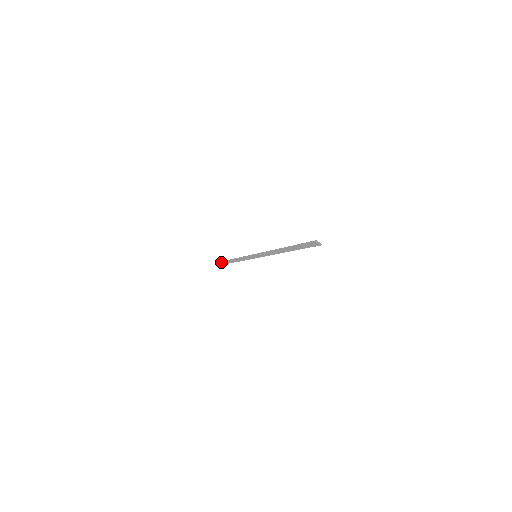
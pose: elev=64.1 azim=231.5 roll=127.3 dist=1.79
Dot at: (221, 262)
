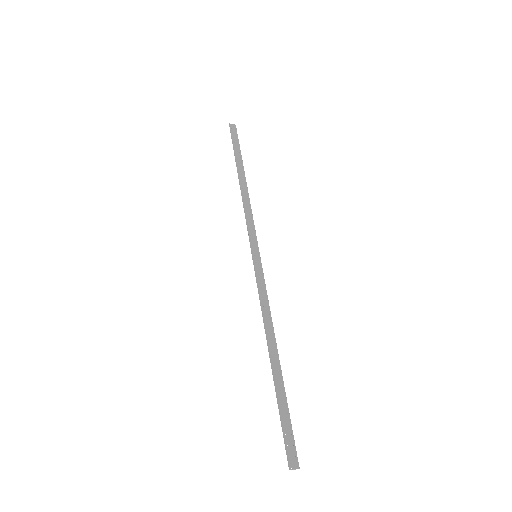
Dot at: (232, 139)
